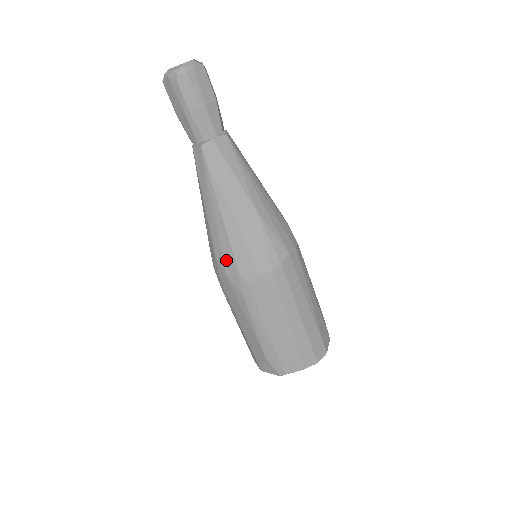
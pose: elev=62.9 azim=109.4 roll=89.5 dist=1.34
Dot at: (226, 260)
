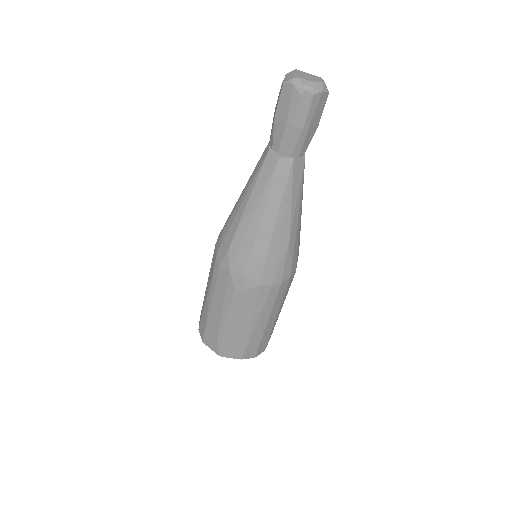
Dot at: (238, 259)
